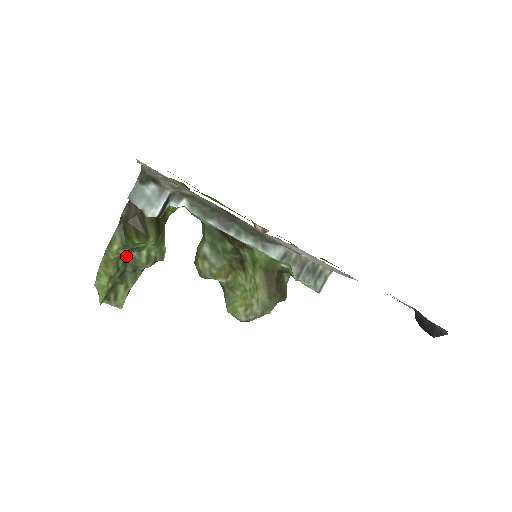
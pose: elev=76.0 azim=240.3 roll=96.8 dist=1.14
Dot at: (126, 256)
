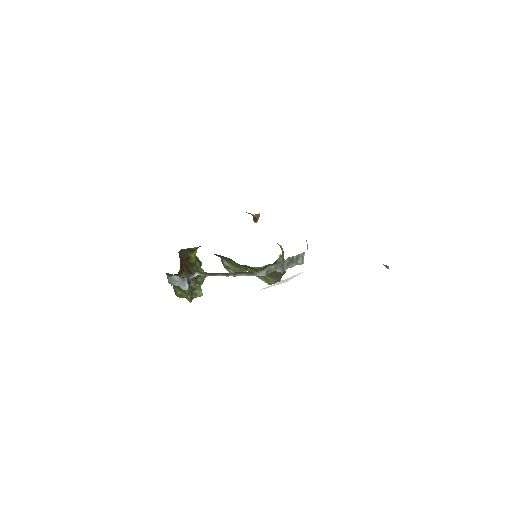
Dot at: occluded
